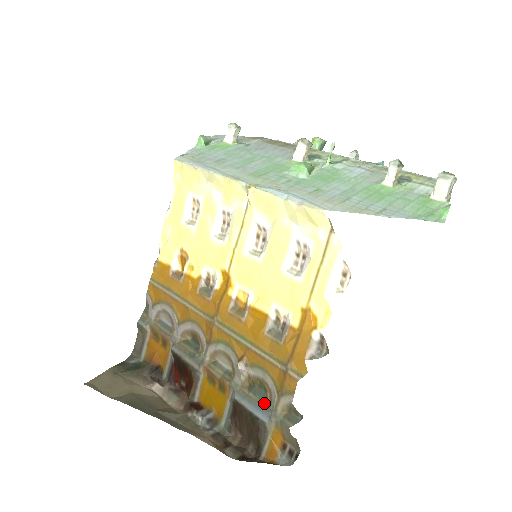
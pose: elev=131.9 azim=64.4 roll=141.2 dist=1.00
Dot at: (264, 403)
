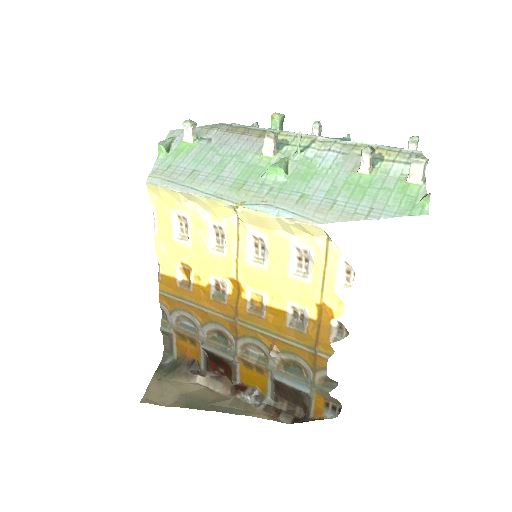
Dot at: (302, 378)
